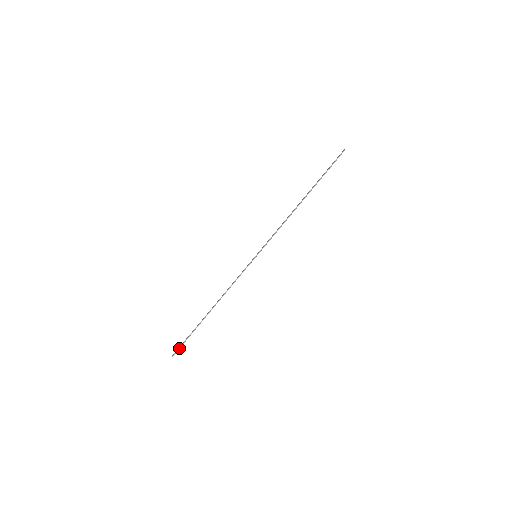
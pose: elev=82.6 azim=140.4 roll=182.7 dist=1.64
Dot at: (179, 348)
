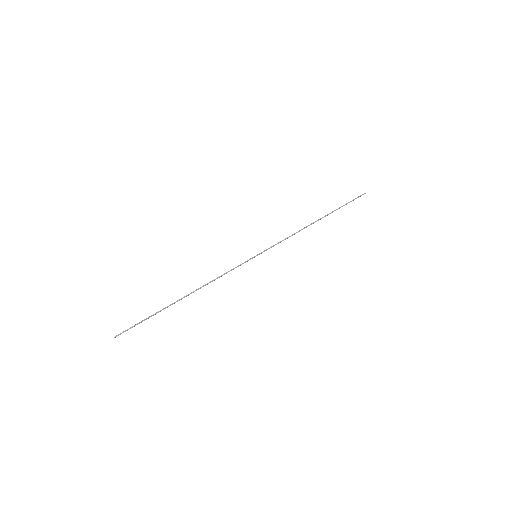
Dot at: (127, 329)
